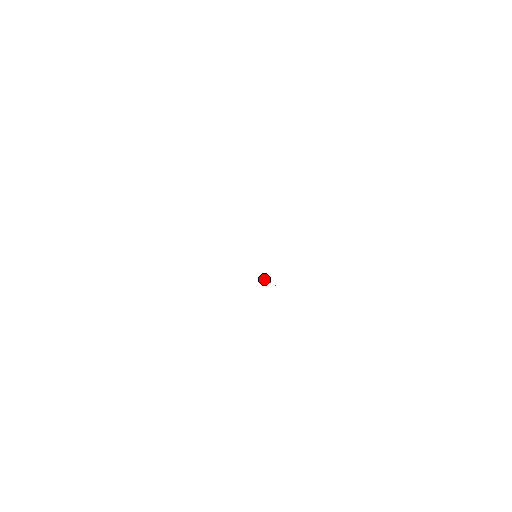
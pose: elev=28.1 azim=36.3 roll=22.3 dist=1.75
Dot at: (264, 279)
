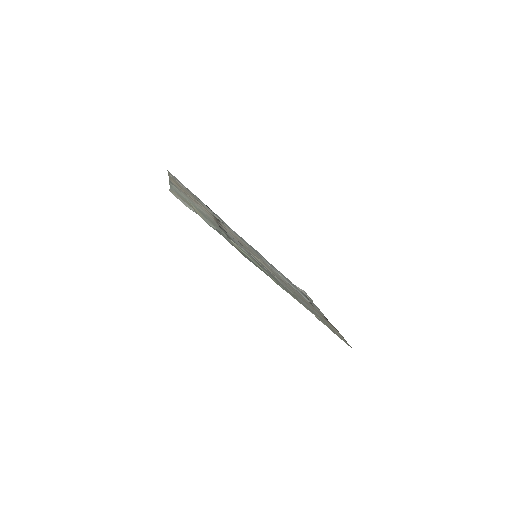
Dot at: occluded
